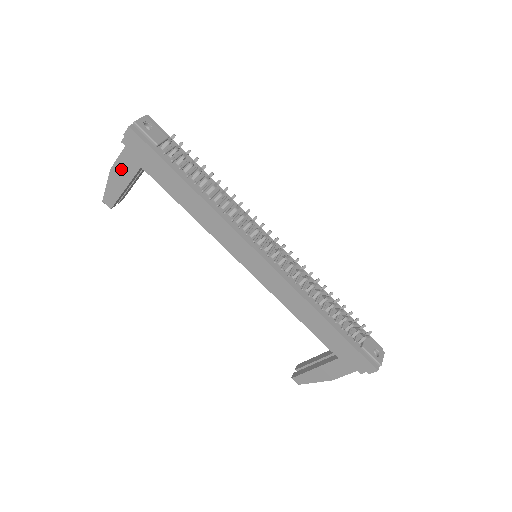
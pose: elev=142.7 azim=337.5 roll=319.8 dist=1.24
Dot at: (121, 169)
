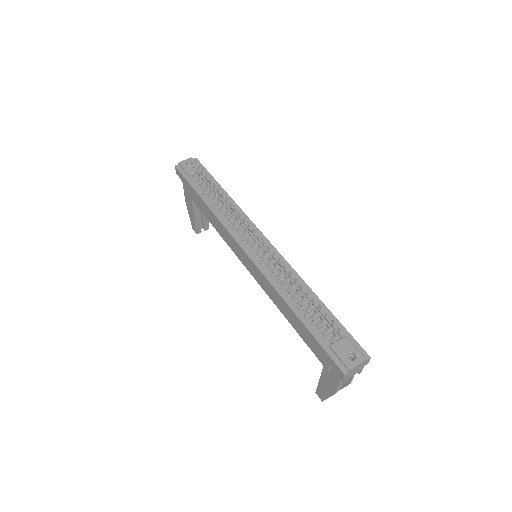
Dot at: (188, 200)
